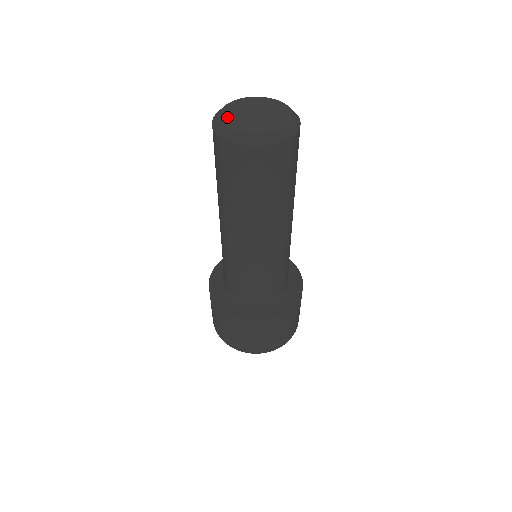
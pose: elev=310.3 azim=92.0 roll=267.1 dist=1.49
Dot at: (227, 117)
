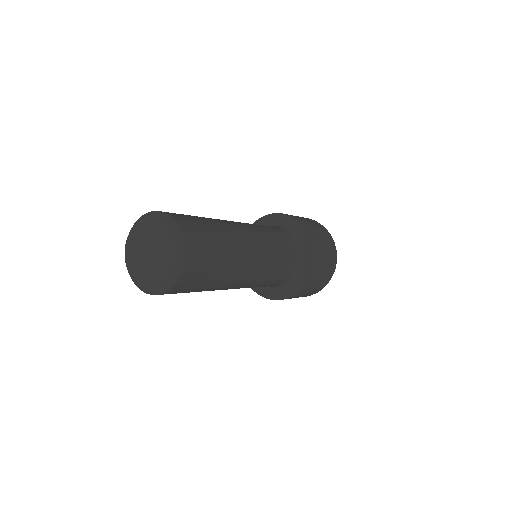
Dot at: (132, 239)
